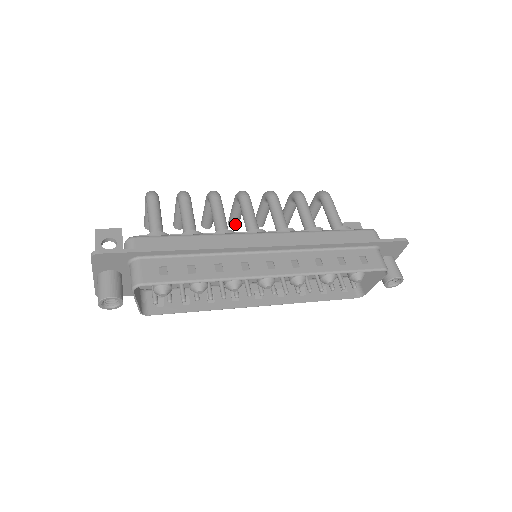
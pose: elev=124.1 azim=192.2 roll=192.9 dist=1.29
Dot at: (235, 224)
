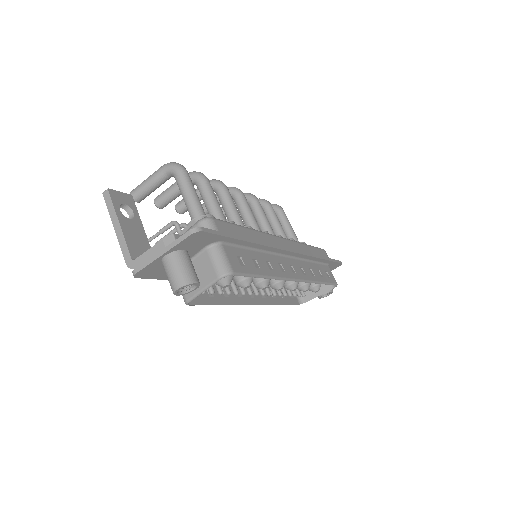
Dot at: occluded
